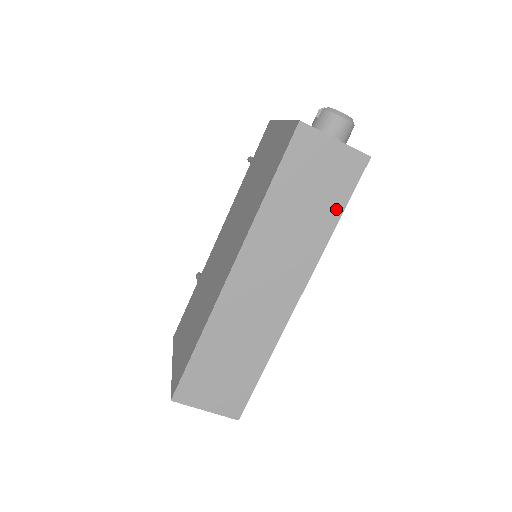
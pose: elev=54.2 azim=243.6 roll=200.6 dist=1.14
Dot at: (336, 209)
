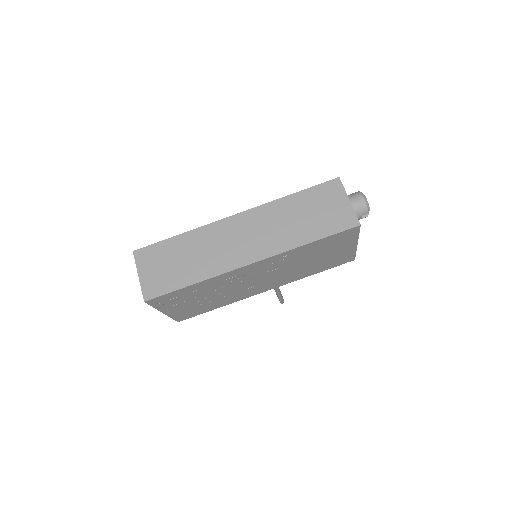
Dot at: (317, 234)
